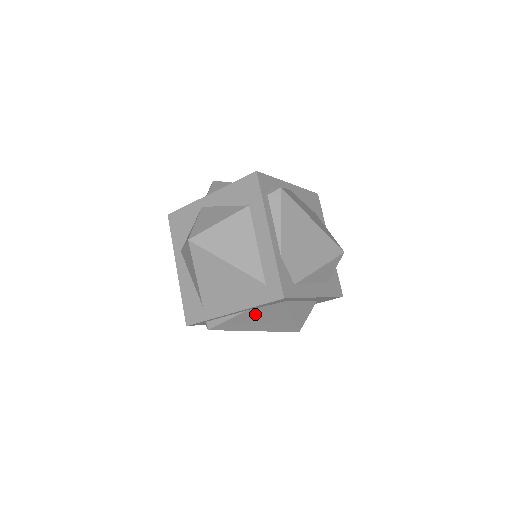
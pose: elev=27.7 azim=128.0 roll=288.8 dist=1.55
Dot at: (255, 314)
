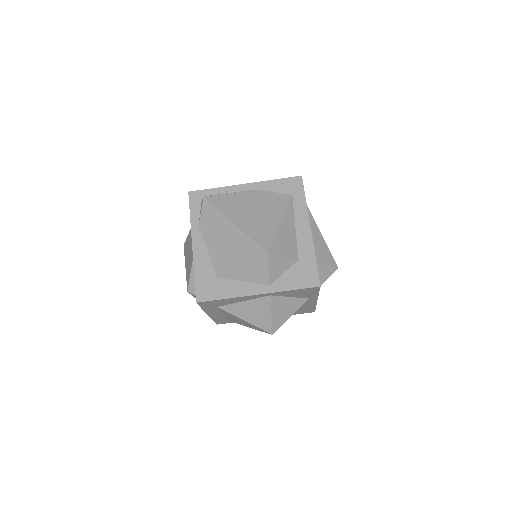
Dot at: (258, 199)
